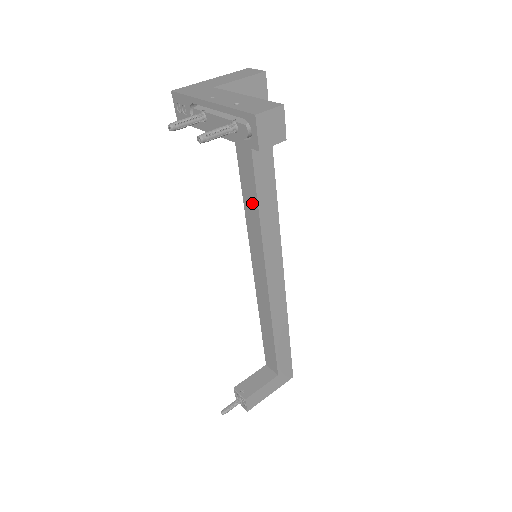
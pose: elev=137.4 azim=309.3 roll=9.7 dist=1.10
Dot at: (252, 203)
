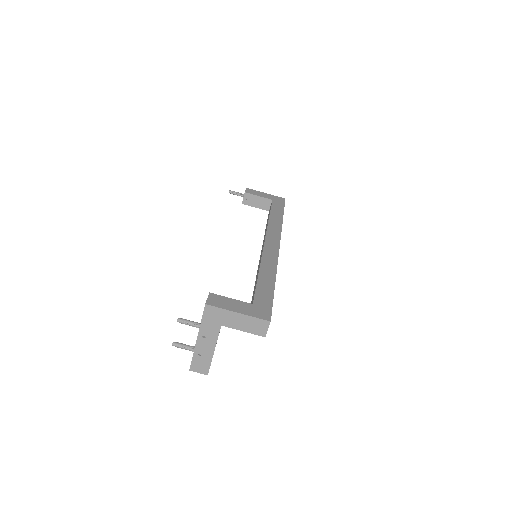
Dot at: (257, 274)
